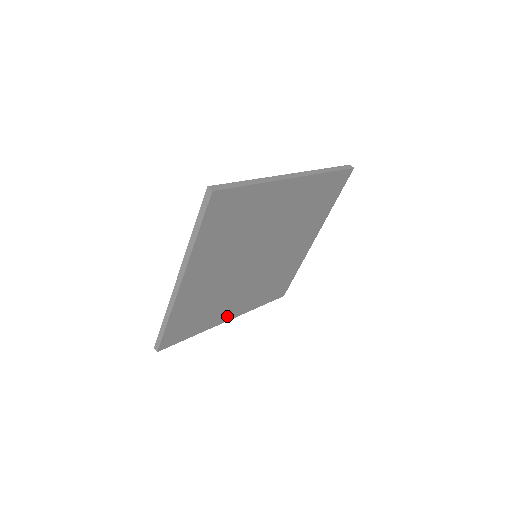
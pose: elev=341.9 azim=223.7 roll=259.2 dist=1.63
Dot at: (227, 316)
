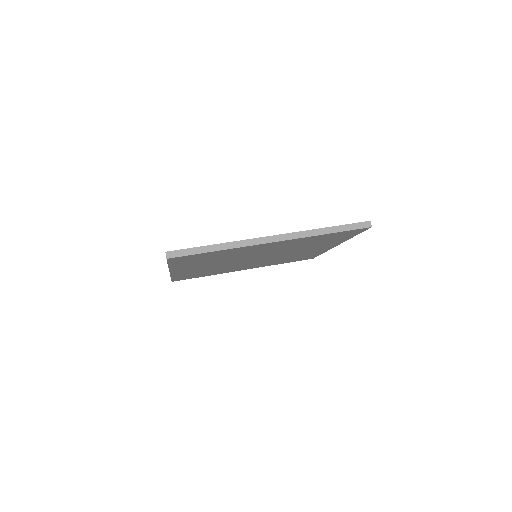
Dot at: (241, 269)
